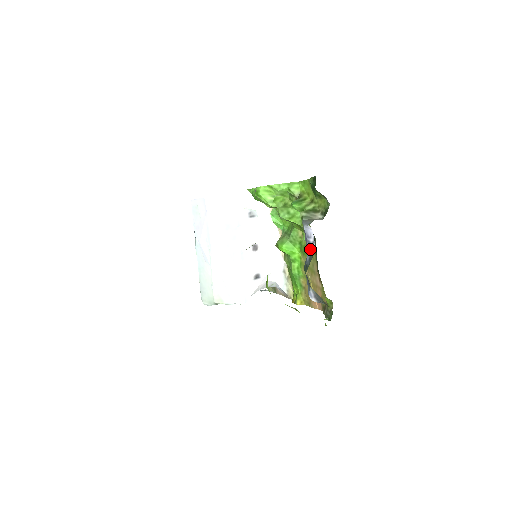
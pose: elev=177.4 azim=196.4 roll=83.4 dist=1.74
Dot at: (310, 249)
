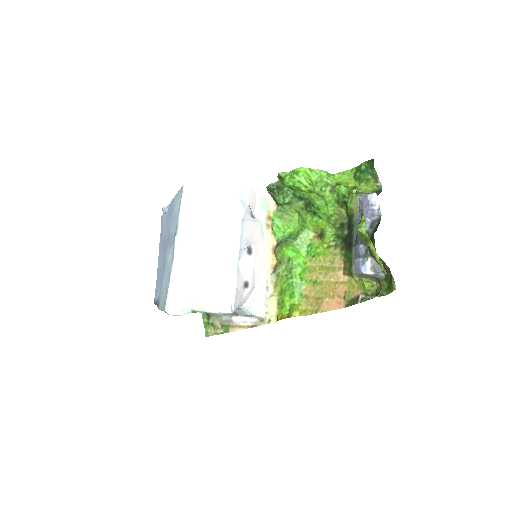
Dot at: (372, 217)
